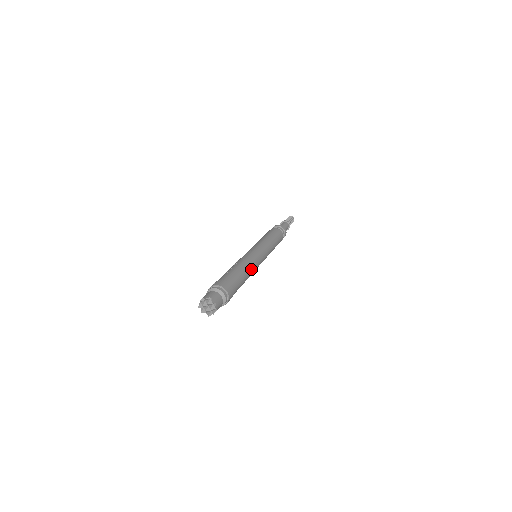
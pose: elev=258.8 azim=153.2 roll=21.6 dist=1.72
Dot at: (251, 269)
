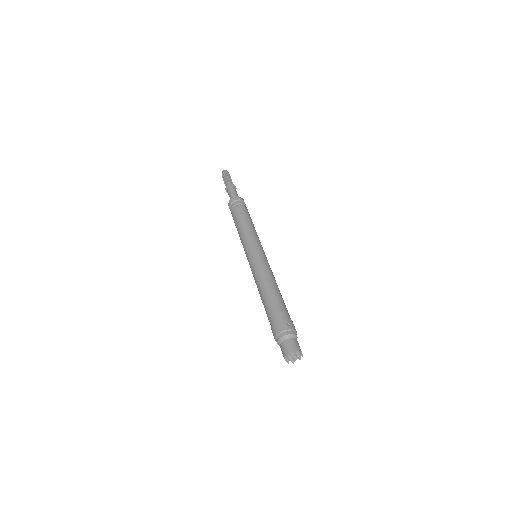
Dot at: occluded
